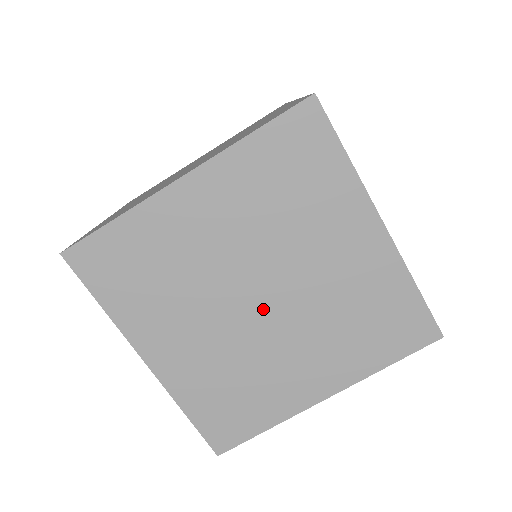
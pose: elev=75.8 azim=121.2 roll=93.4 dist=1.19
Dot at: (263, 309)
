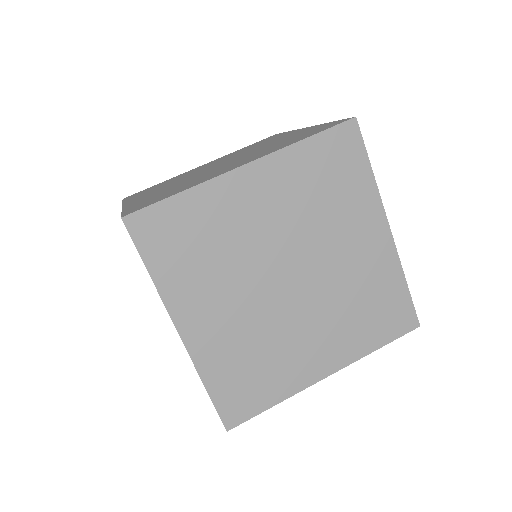
Dot at: occluded
